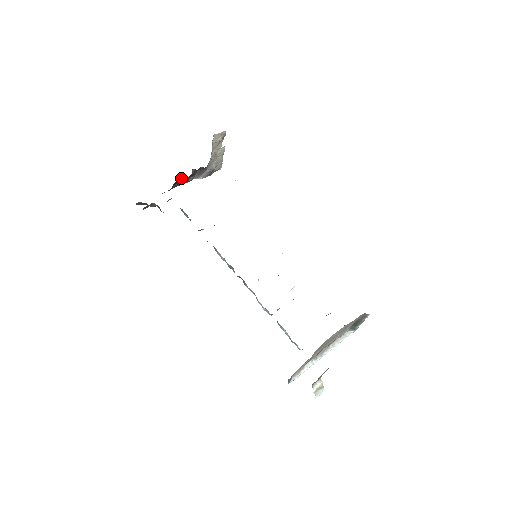
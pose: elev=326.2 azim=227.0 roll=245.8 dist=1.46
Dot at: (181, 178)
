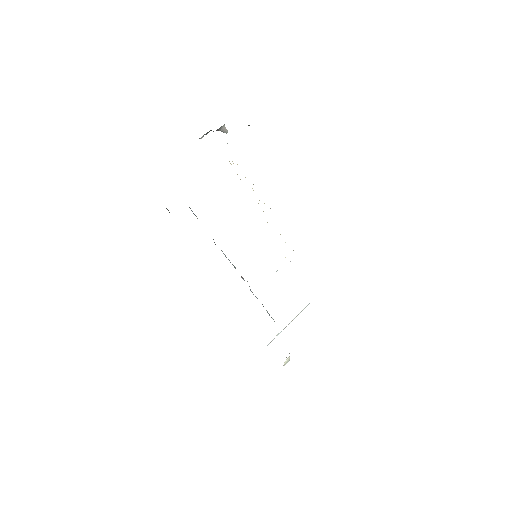
Dot at: occluded
